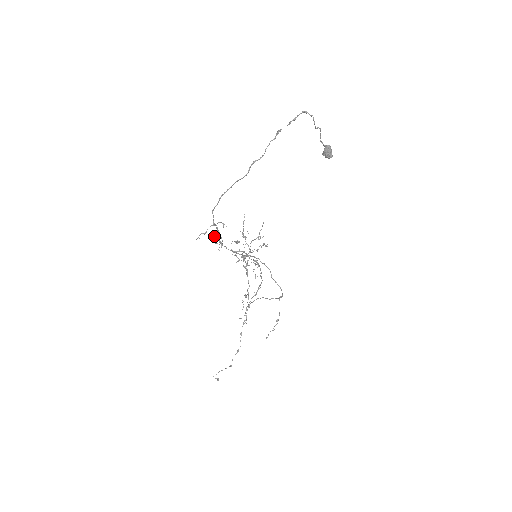
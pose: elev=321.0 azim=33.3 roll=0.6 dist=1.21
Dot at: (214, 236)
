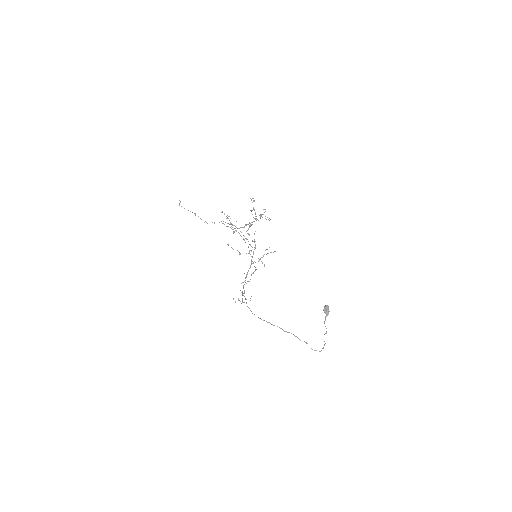
Dot at: occluded
